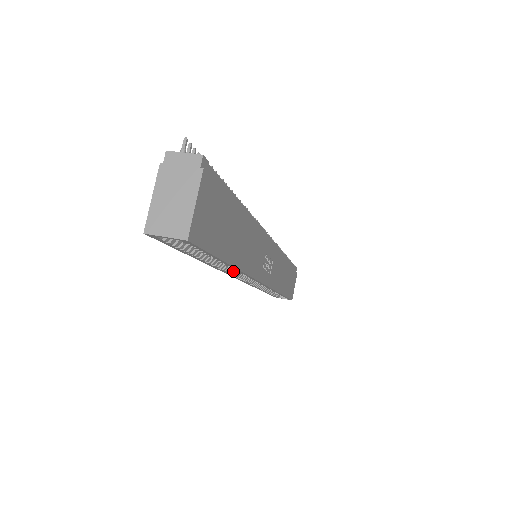
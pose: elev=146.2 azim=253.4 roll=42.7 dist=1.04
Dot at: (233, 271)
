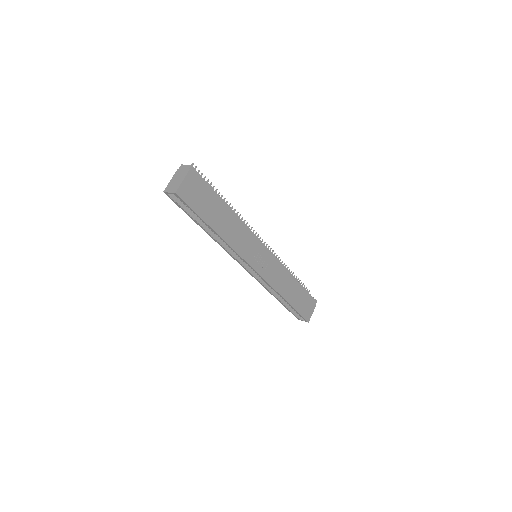
Dot at: (231, 251)
